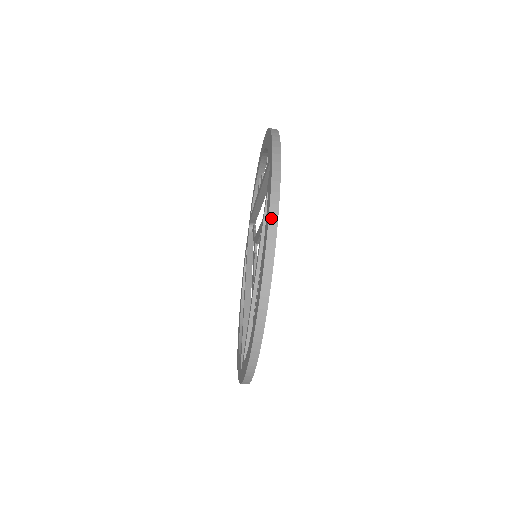
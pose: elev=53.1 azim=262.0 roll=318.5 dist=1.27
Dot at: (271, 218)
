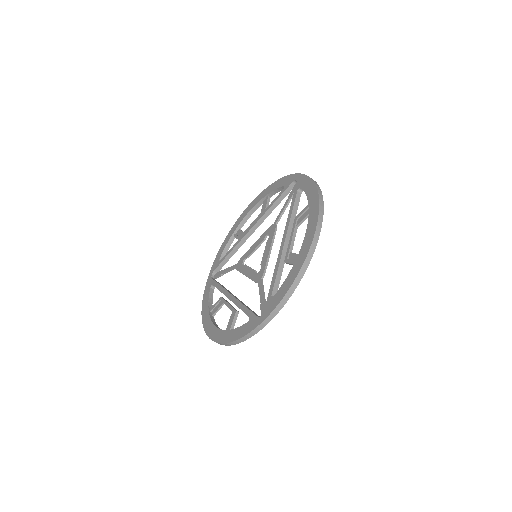
Dot at: (317, 186)
